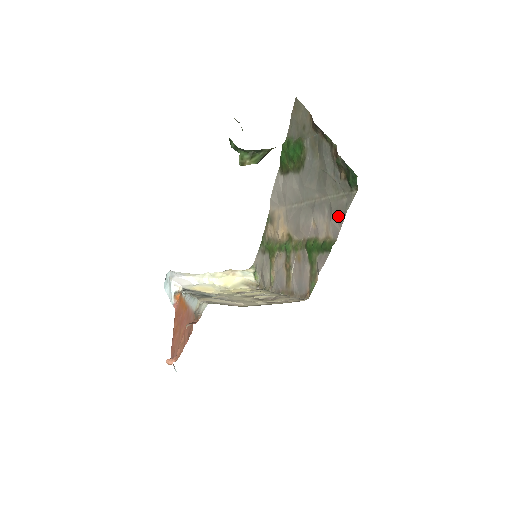
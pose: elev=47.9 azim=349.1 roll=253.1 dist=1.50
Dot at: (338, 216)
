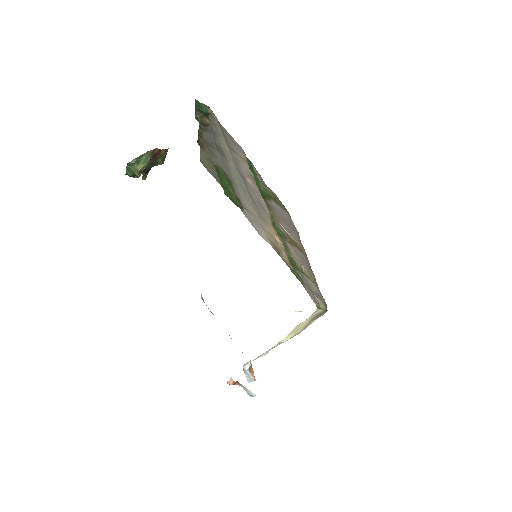
Dot at: (229, 139)
